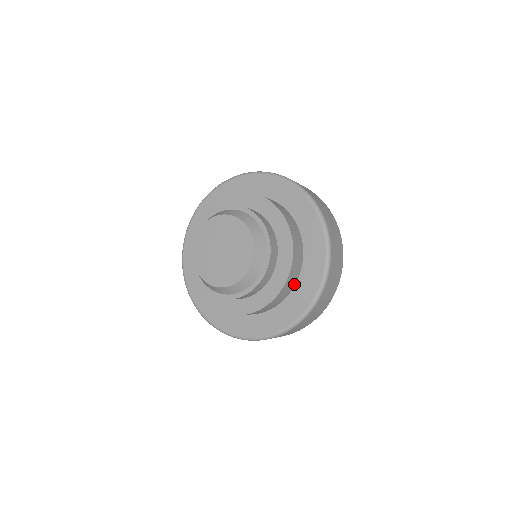
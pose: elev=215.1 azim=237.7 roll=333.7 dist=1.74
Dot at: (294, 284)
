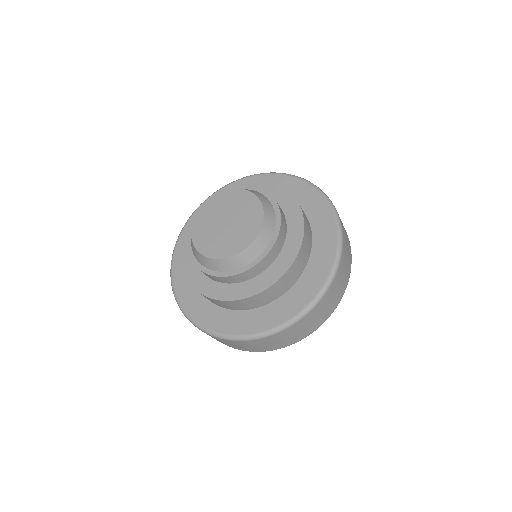
Dot at: (311, 243)
